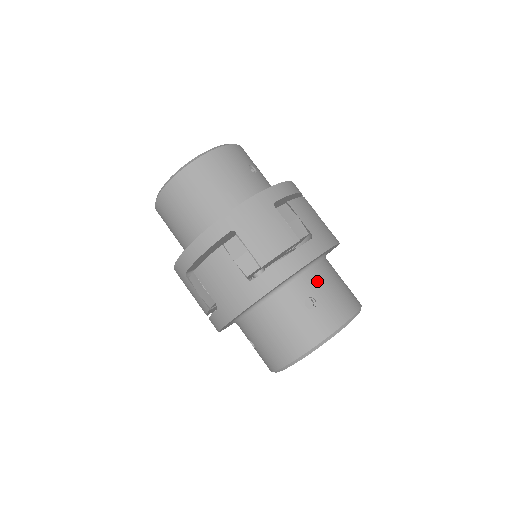
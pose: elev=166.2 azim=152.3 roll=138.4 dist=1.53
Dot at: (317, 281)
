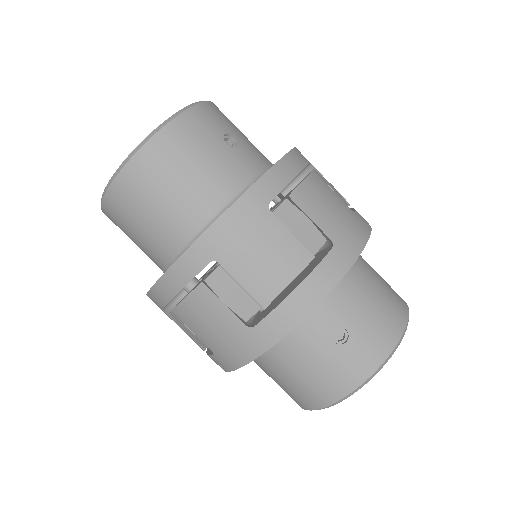
Dot at: (346, 301)
